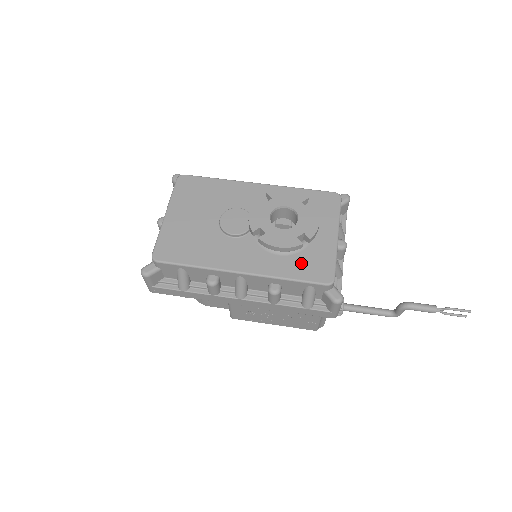
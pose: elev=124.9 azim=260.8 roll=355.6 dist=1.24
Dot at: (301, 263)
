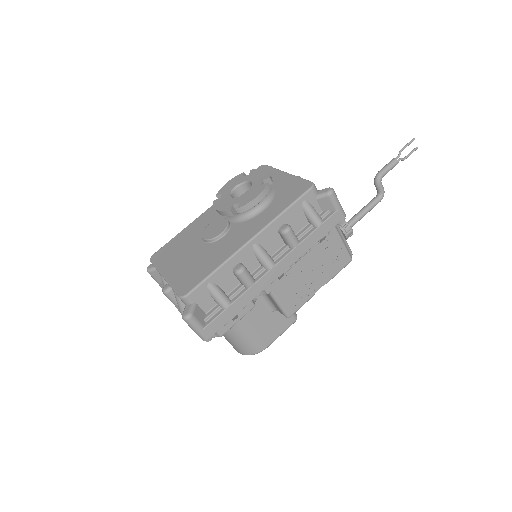
Dot at: (282, 199)
